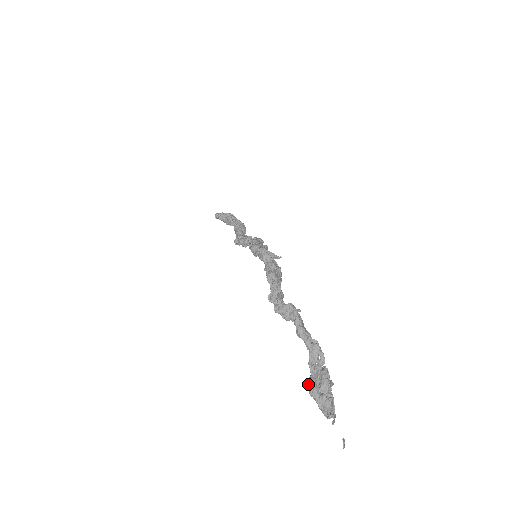
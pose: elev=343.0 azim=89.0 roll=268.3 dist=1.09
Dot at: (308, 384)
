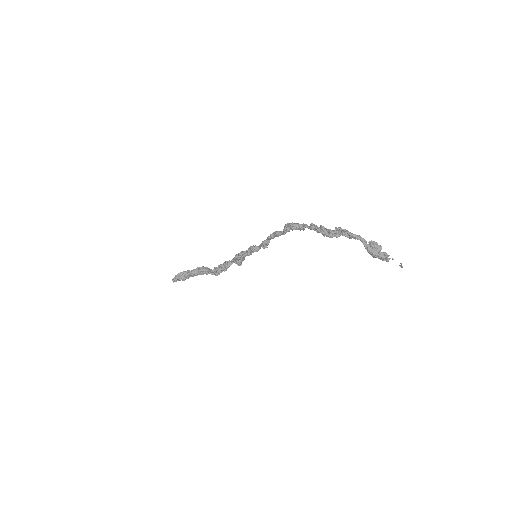
Dot at: (371, 254)
